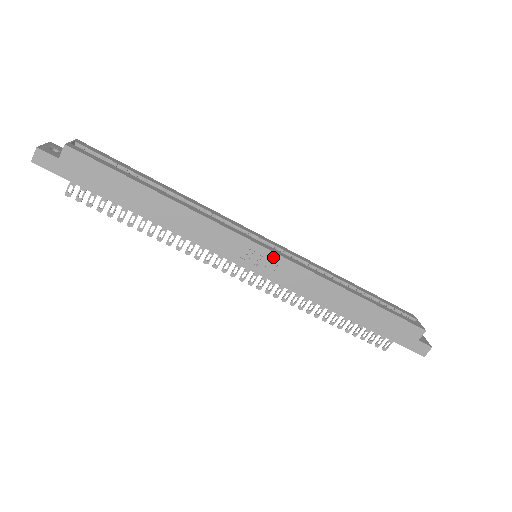
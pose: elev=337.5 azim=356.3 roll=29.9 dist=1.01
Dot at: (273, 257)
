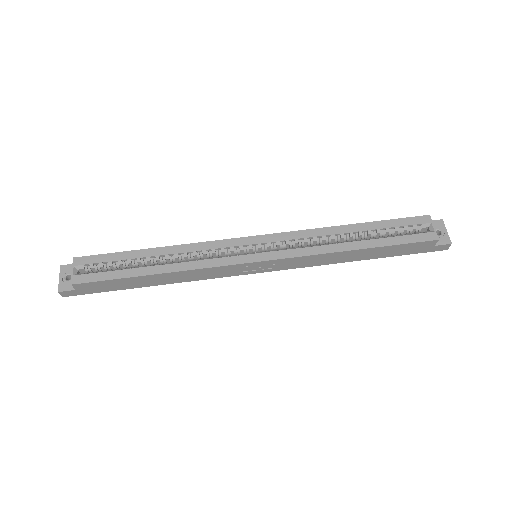
Dot at: (267, 263)
